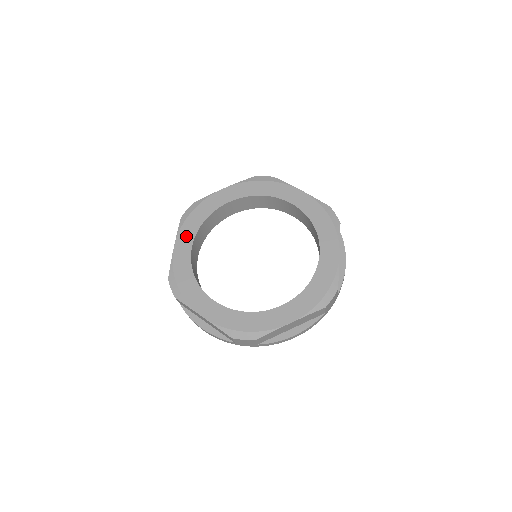
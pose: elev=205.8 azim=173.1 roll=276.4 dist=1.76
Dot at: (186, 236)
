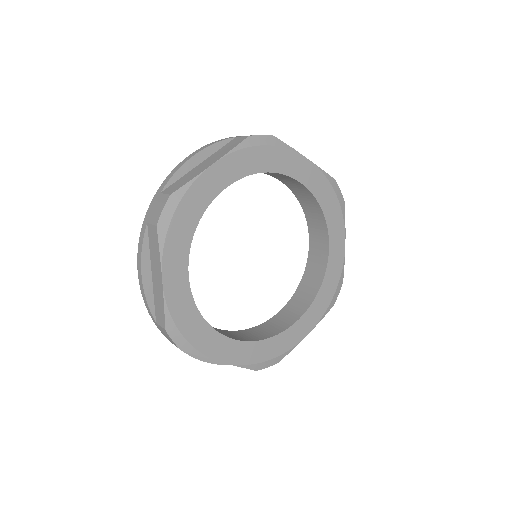
Dot at: (176, 259)
